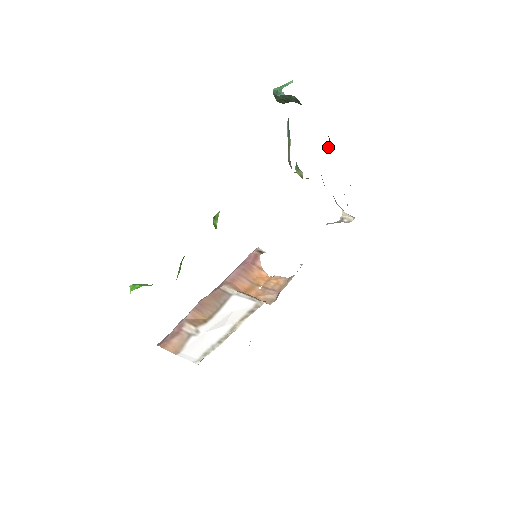
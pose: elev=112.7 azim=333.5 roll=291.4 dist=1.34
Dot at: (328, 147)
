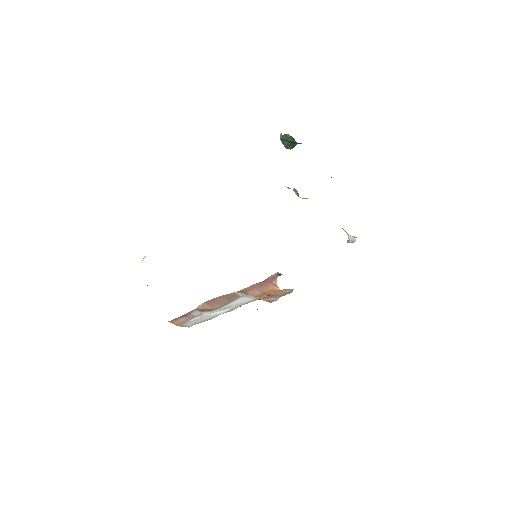
Dot at: occluded
